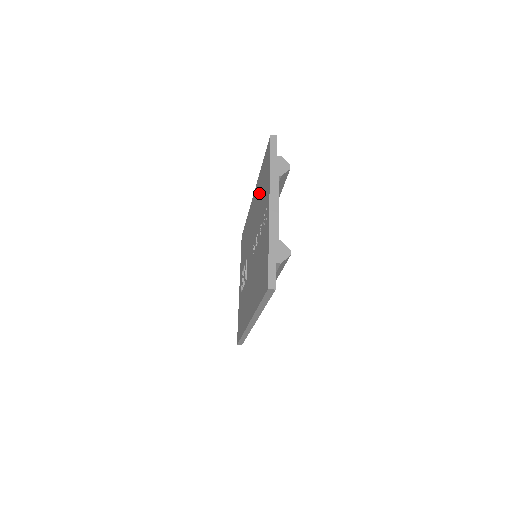
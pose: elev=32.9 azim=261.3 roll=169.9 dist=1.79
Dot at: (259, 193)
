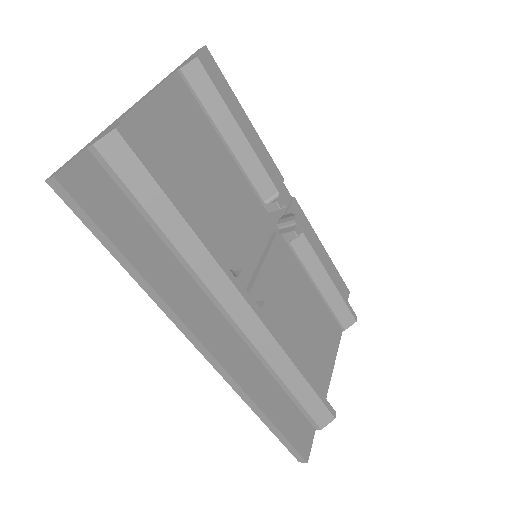
Dot at: occluded
